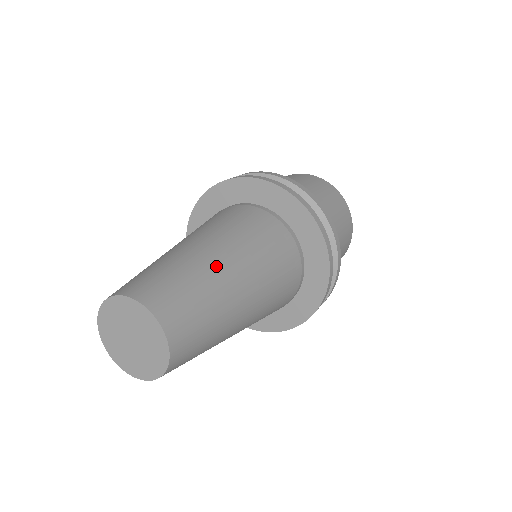
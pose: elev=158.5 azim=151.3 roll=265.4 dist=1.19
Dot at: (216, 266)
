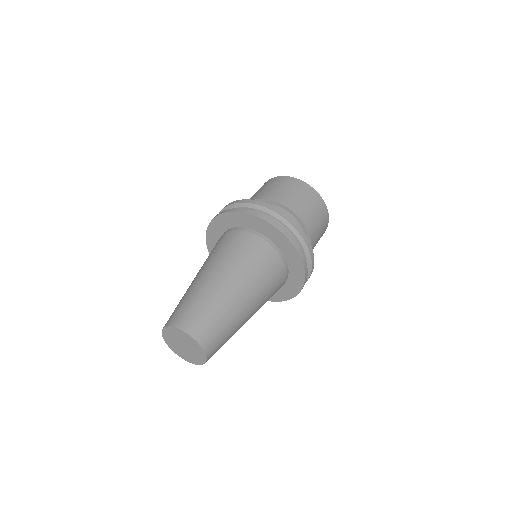
Dot at: (231, 298)
